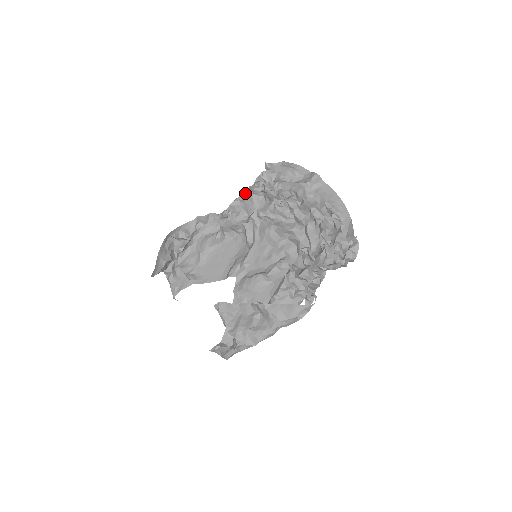
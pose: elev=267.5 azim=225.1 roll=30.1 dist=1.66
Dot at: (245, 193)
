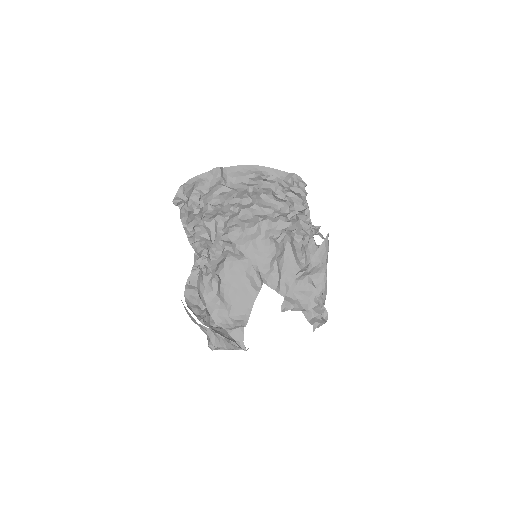
Dot at: (188, 236)
